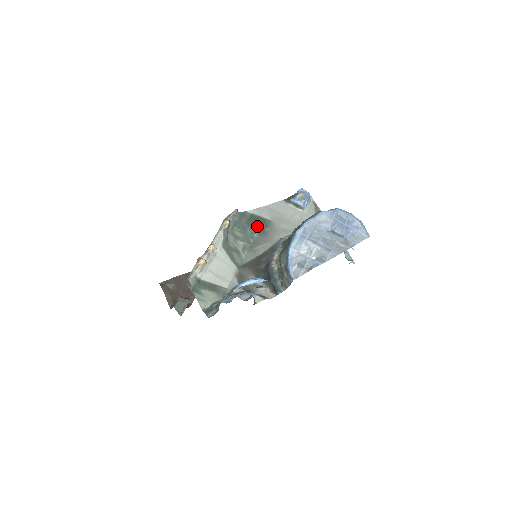
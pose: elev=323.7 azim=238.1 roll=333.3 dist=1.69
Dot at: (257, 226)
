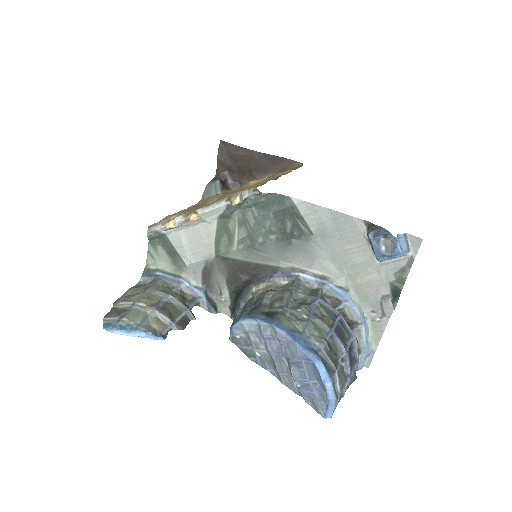
Dot at: (286, 227)
